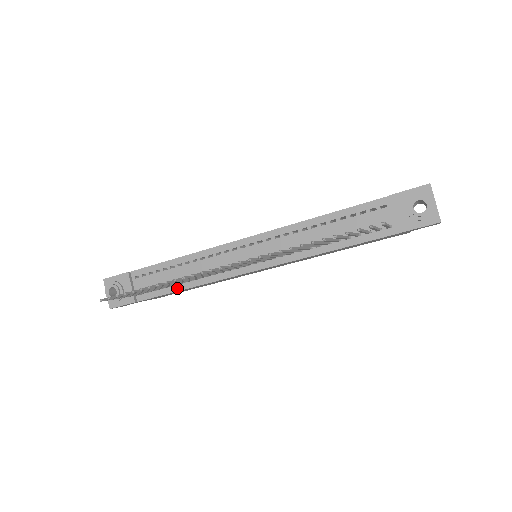
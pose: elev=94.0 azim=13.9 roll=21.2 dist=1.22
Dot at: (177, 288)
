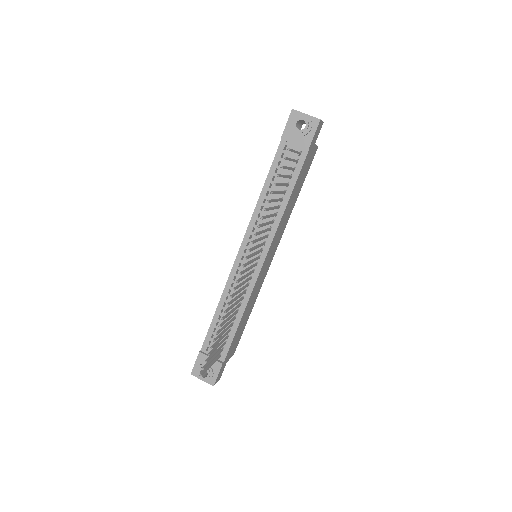
Dot at: (235, 326)
